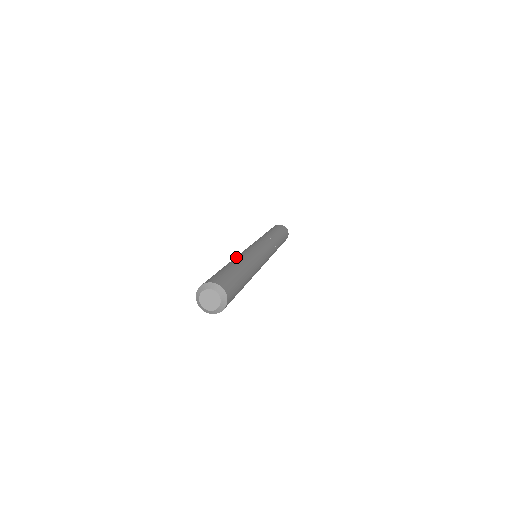
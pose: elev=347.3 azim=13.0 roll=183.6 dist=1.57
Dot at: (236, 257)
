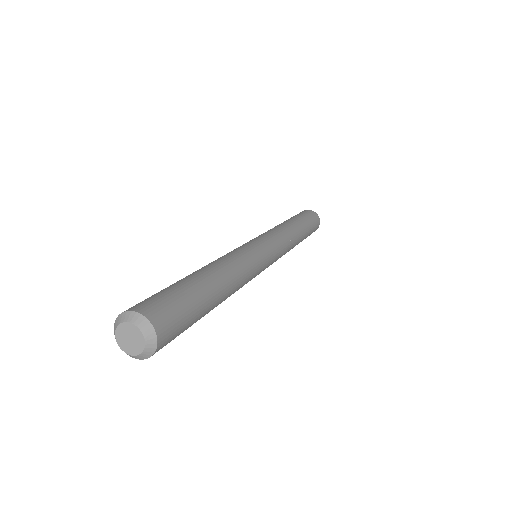
Dot at: (226, 262)
